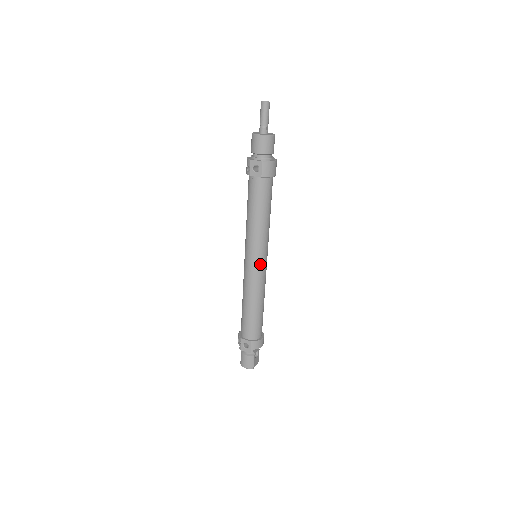
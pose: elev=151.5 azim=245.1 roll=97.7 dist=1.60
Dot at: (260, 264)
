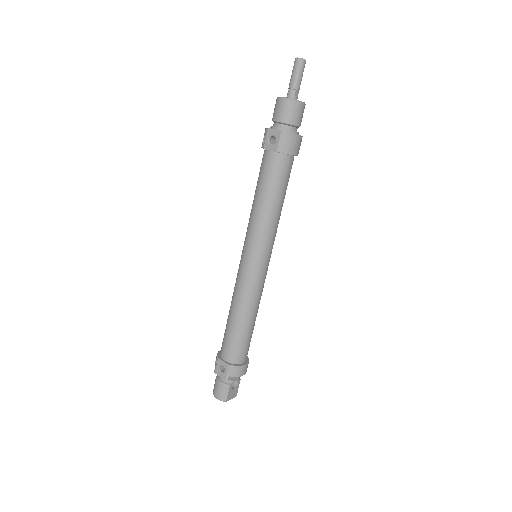
Dot at: (257, 266)
